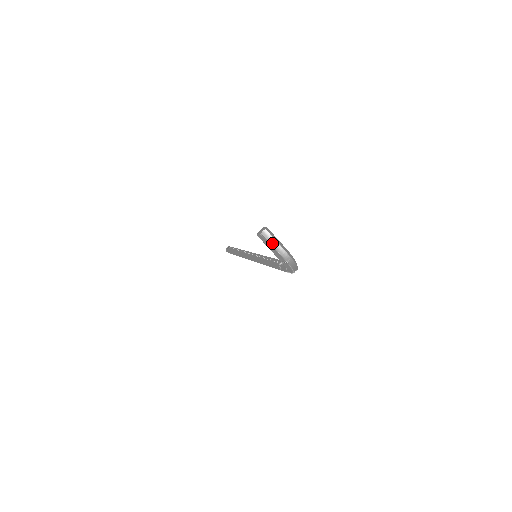
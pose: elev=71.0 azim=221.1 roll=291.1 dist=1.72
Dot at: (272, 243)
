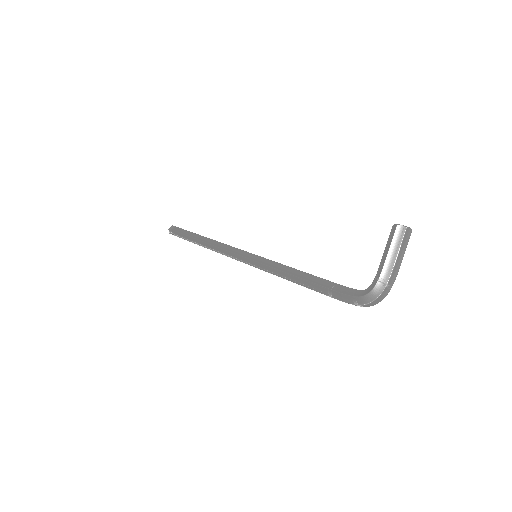
Dot at: (401, 249)
